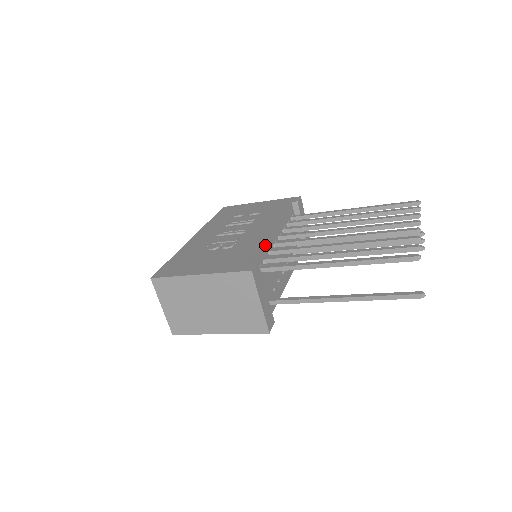
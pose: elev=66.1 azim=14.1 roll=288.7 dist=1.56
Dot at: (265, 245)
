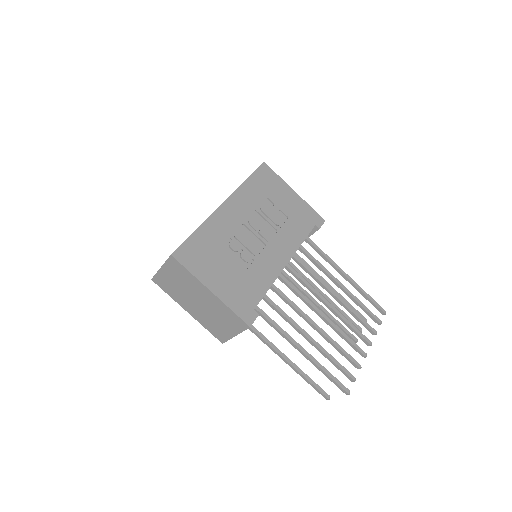
Dot at: occluded
